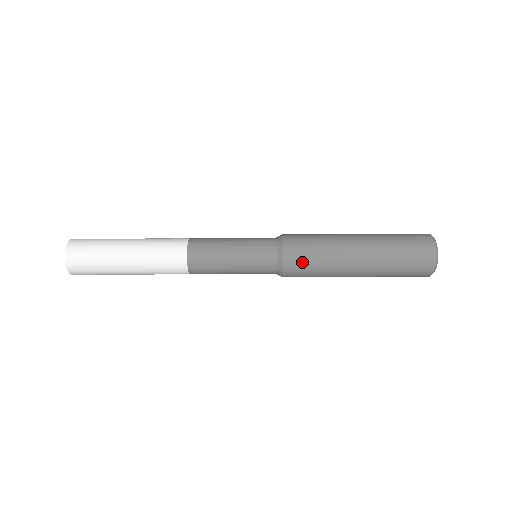
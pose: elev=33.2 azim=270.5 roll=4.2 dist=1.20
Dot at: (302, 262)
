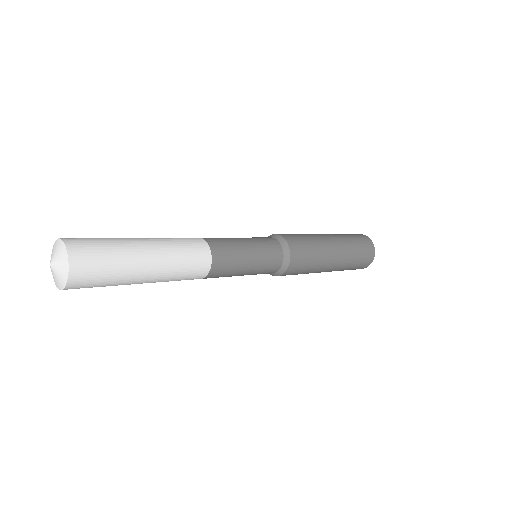
Dot at: (299, 269)
